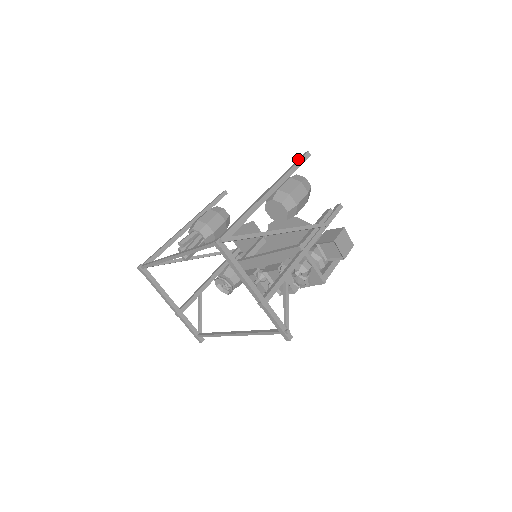
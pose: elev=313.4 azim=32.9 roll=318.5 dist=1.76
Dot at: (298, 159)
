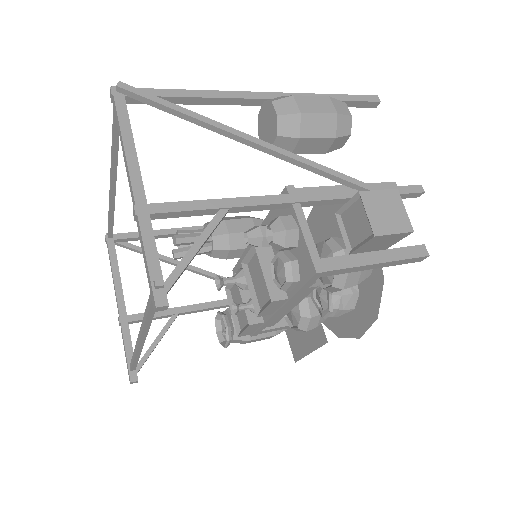
Dot at: (353, 98)
